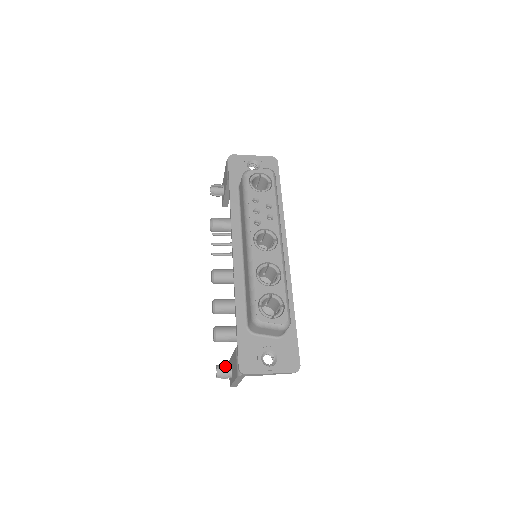
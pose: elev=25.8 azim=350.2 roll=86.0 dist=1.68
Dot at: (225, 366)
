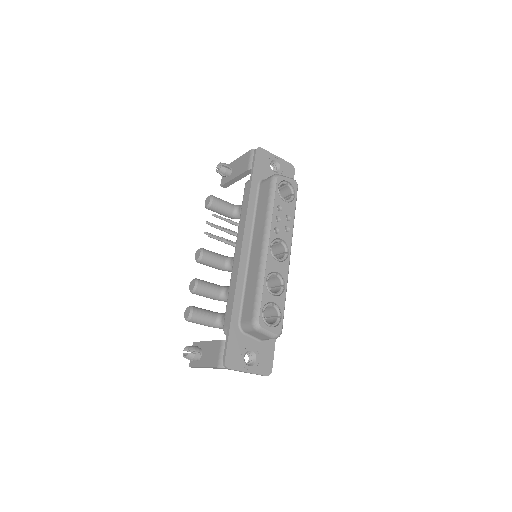
Dot at: (197, 349)
